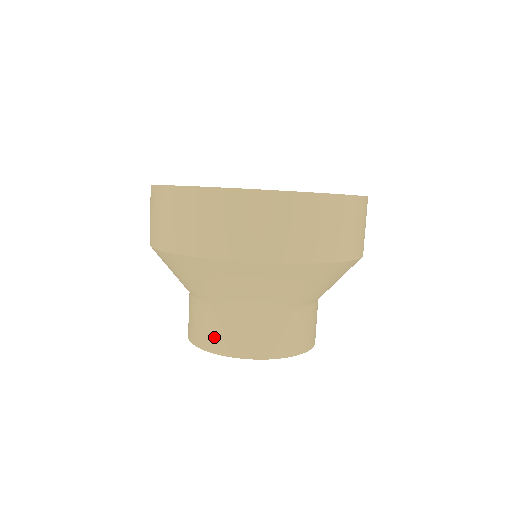
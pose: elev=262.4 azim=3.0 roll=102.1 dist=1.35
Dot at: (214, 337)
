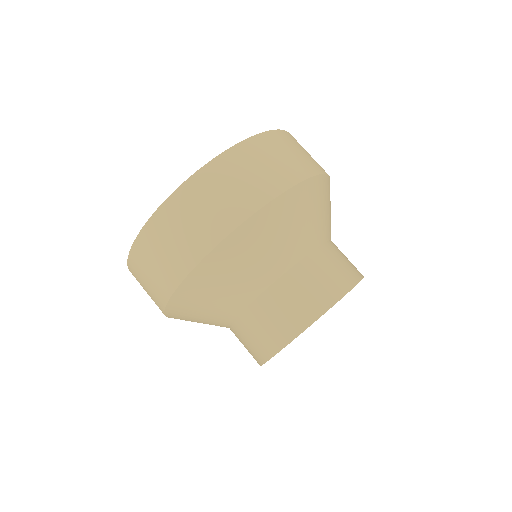
Dot at: (311, 300)
